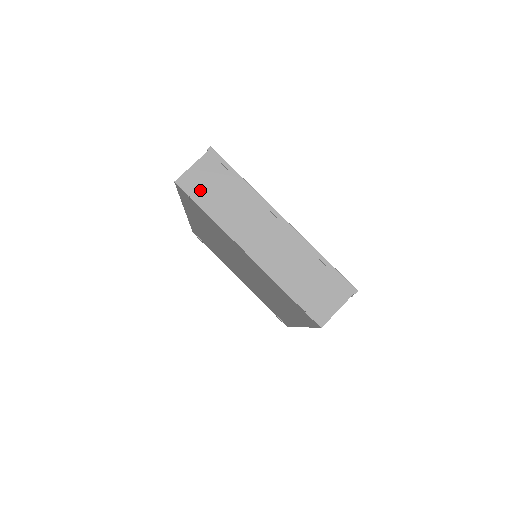
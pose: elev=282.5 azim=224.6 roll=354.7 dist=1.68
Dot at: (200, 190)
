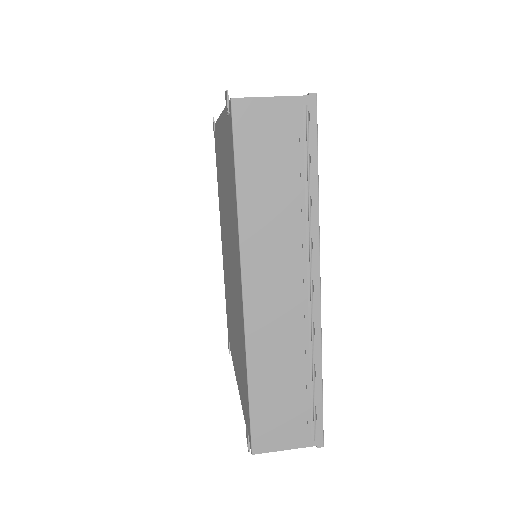
Dot at: occluded
